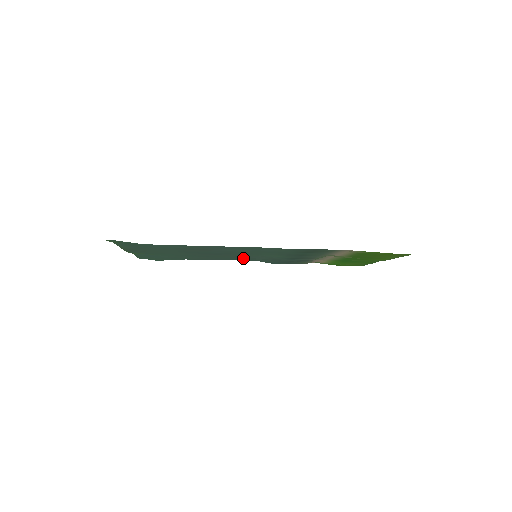
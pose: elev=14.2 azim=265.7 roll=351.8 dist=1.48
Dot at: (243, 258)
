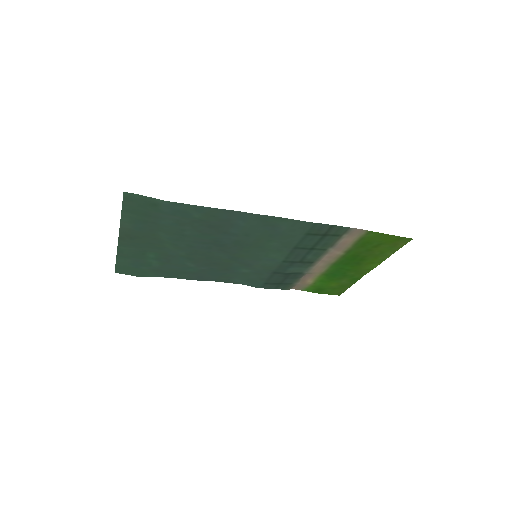
Dot at: (235, 268)
